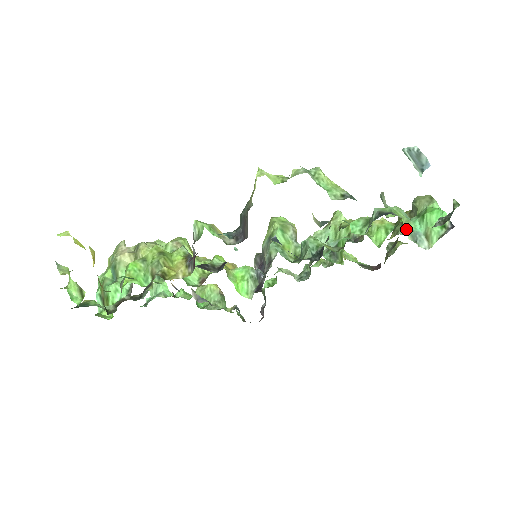
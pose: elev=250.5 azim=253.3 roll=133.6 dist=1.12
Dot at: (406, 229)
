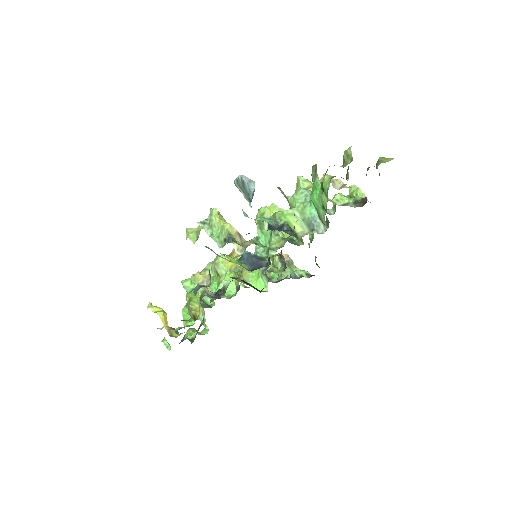
Dot at: (301, 221)
